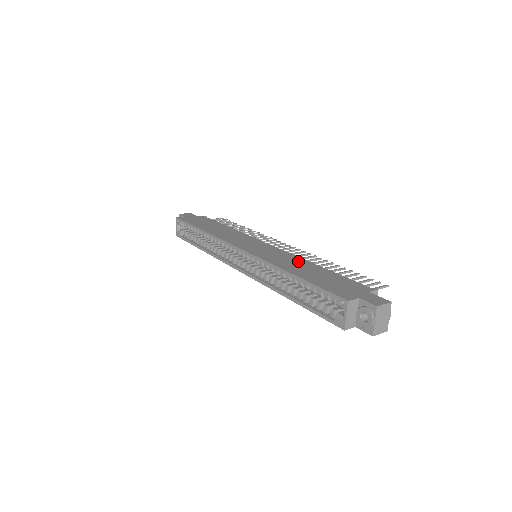
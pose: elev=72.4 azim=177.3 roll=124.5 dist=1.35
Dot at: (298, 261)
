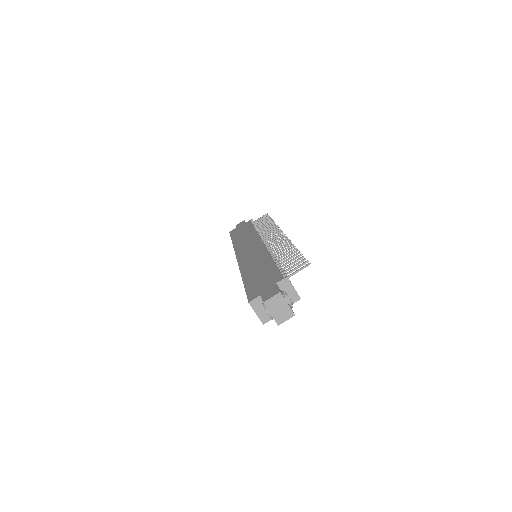
Dot at: (262, 258)
